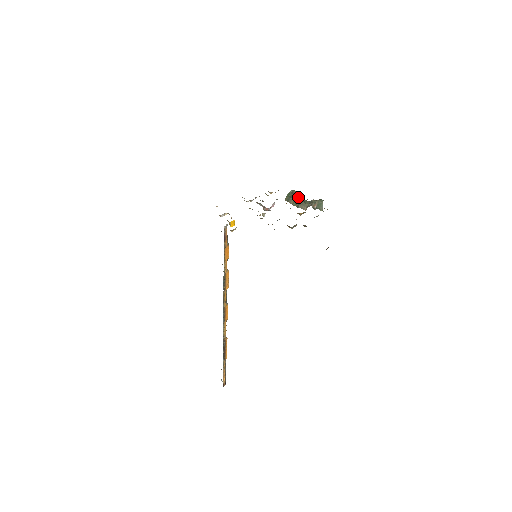
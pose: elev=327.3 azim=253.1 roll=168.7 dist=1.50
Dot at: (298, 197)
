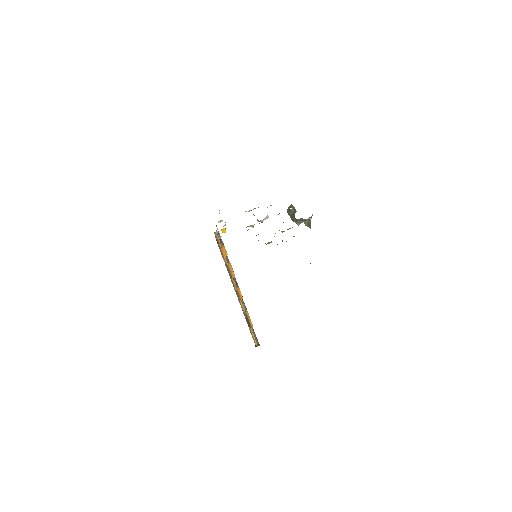
Dot at: (294, 212)
